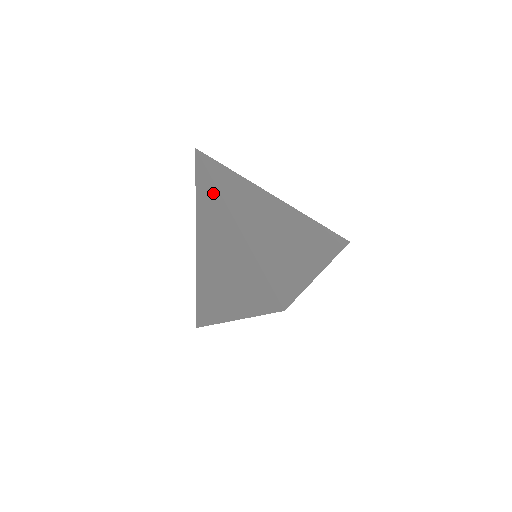
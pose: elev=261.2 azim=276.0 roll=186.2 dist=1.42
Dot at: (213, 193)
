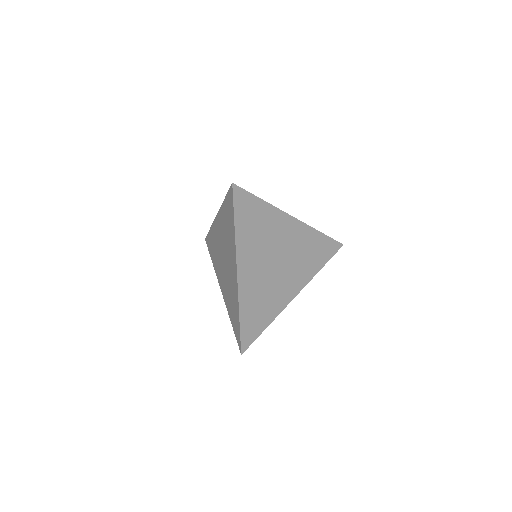
Dot at: (232, 233)
